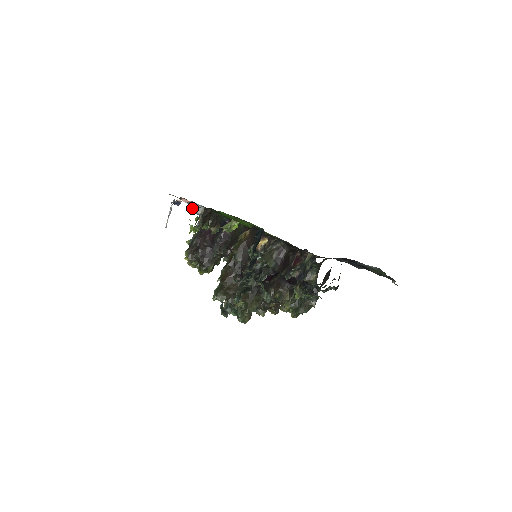
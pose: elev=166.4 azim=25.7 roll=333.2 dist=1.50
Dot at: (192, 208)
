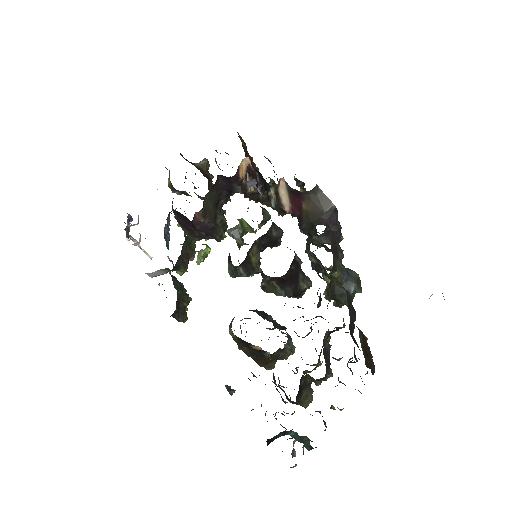
Dot at: (154, 276)
